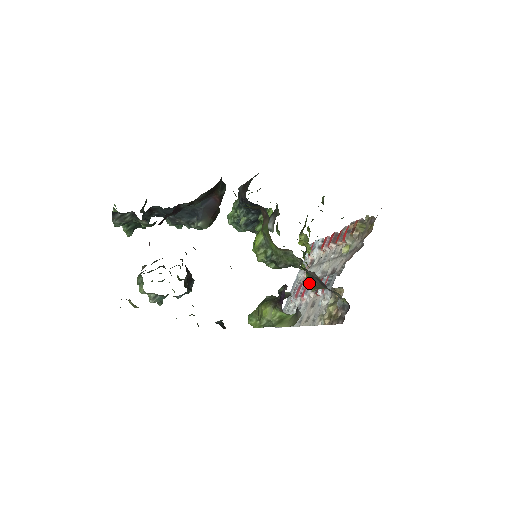
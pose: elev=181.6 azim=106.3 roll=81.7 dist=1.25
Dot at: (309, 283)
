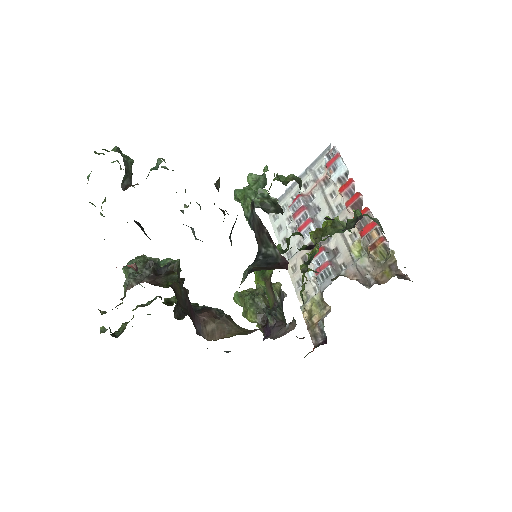
Dot at: (301, 296)
